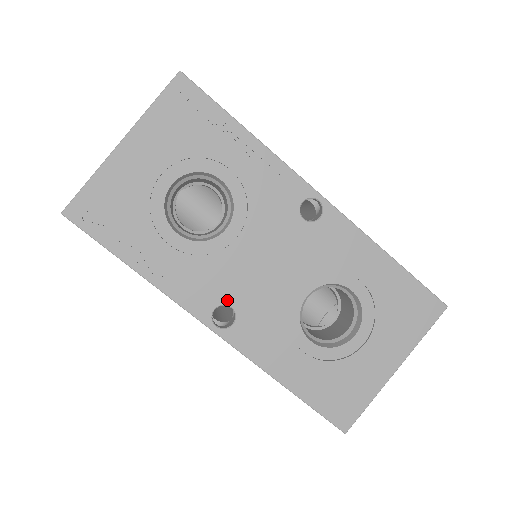
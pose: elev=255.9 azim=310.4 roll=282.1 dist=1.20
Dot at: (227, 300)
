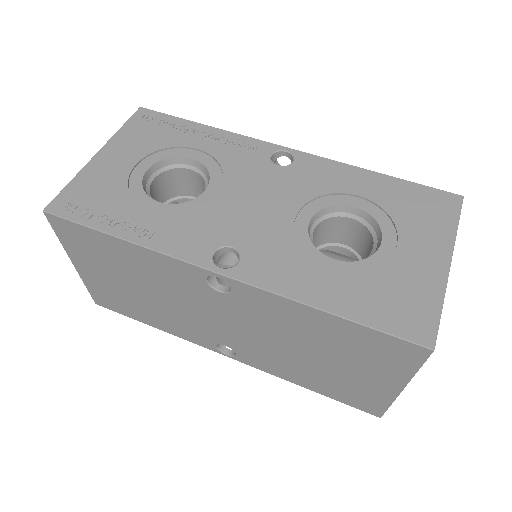
Dot at: (225, 242)
